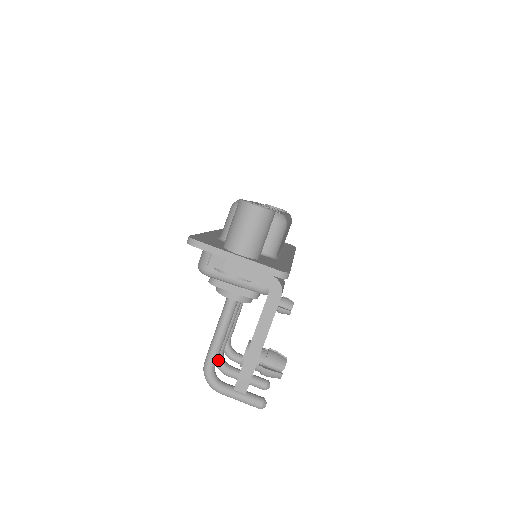
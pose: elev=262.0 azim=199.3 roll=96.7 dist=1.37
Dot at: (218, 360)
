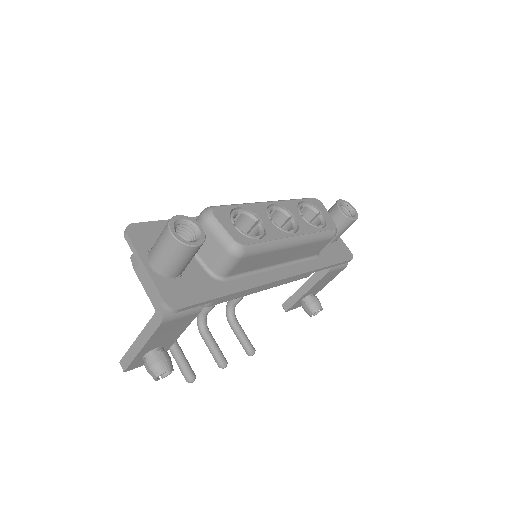
Dot at: (198, 319)
